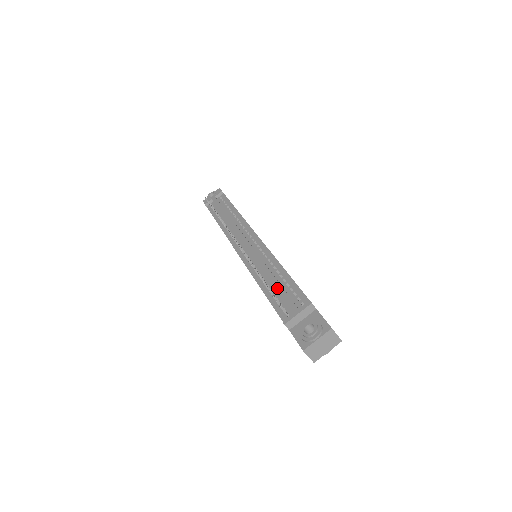
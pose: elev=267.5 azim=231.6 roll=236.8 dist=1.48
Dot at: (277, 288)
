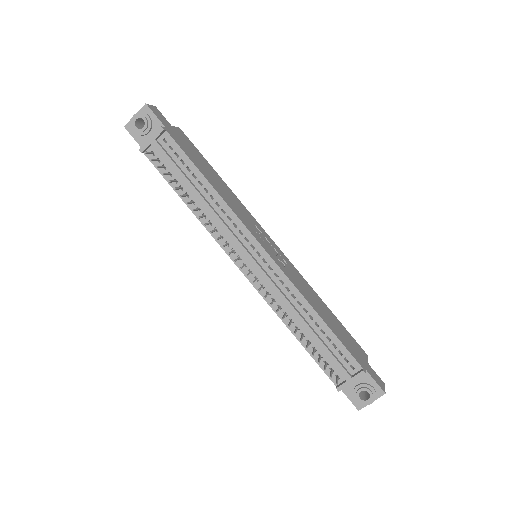
Dot at: (319, 346)
